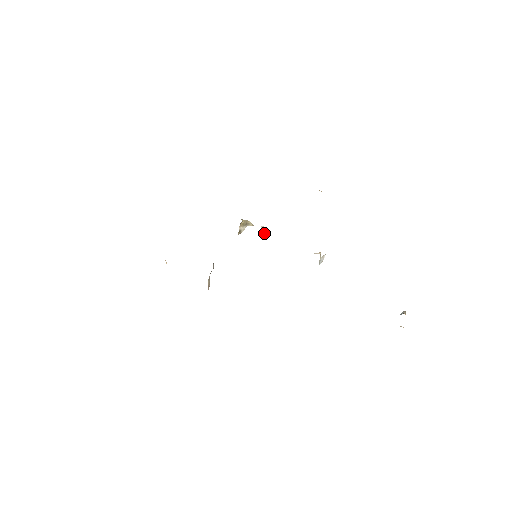
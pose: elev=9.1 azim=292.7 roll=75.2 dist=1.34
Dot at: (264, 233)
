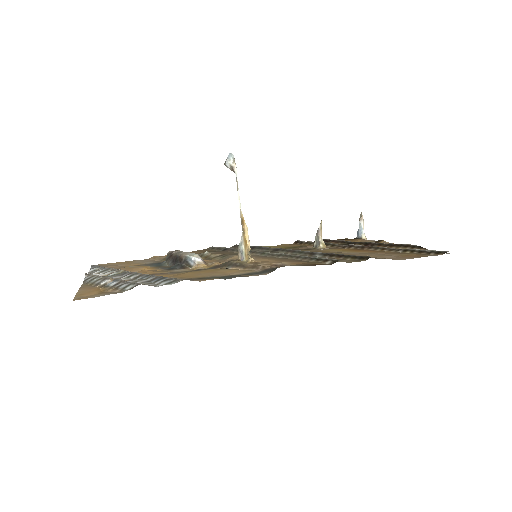
Dot at: (232, 165)
